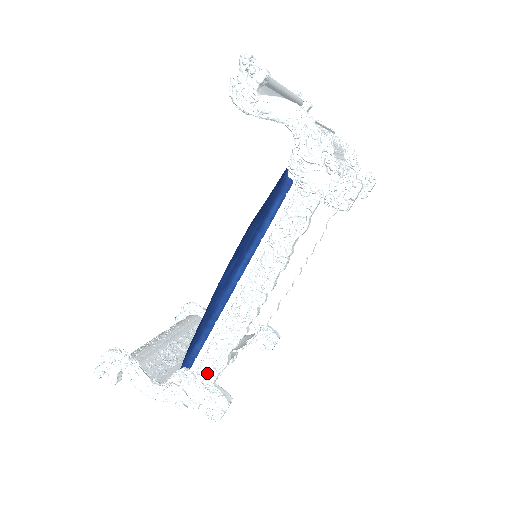
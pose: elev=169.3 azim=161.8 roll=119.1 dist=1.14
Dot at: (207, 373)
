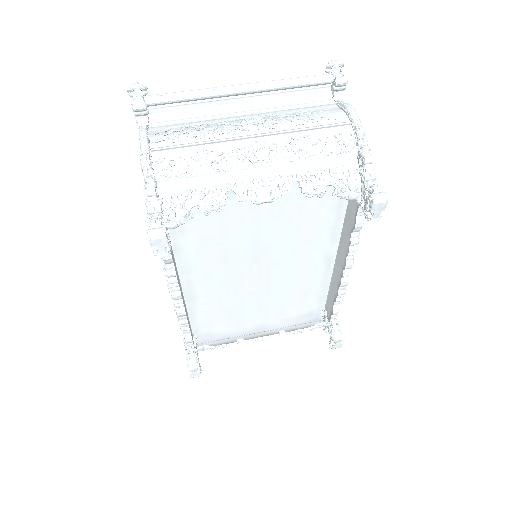
Dot at: occluded
